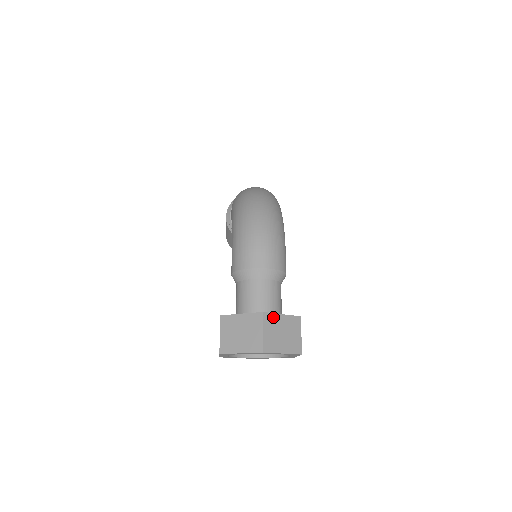
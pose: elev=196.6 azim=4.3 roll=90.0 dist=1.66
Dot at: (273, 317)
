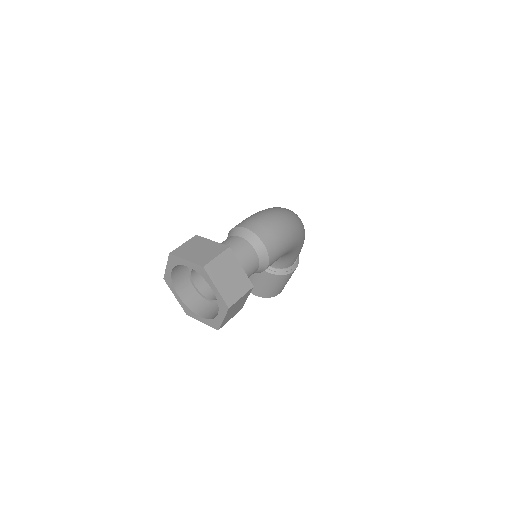
Dot at: (233, 259)
